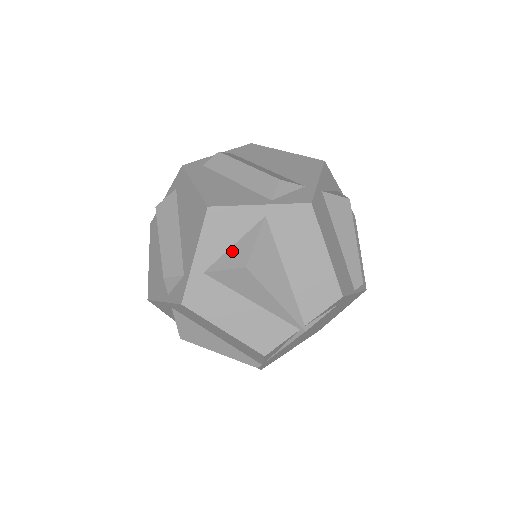
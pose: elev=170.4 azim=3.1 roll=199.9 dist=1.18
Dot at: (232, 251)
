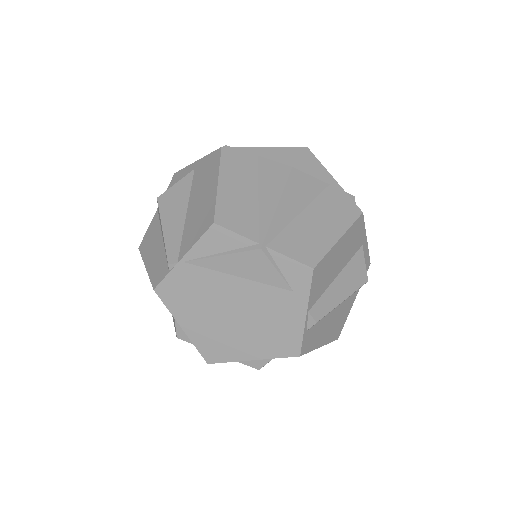
Dot at: occluded
